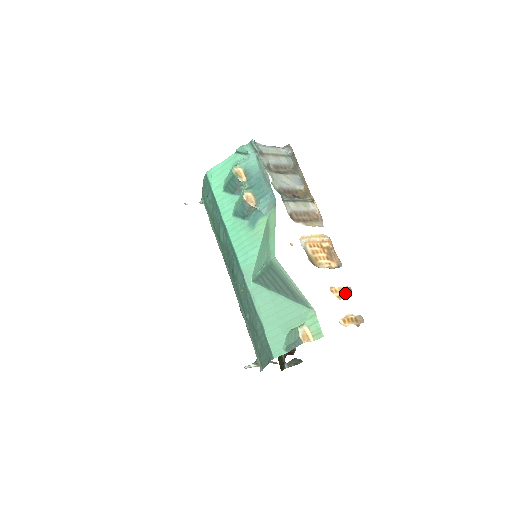
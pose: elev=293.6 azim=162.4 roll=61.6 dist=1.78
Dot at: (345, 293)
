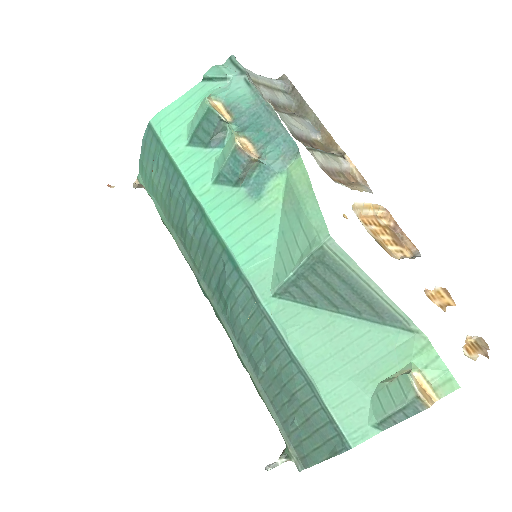
Dot at: (445, 299)
